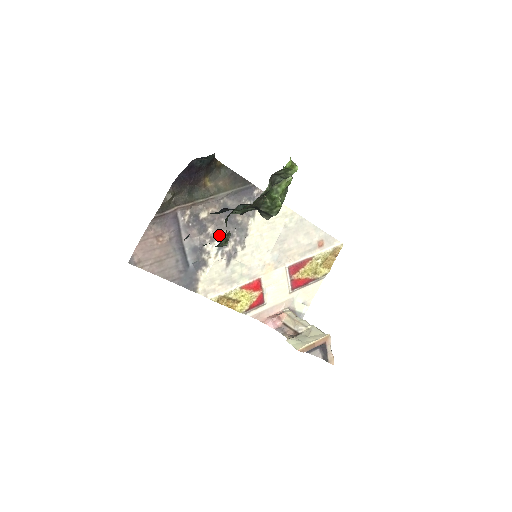
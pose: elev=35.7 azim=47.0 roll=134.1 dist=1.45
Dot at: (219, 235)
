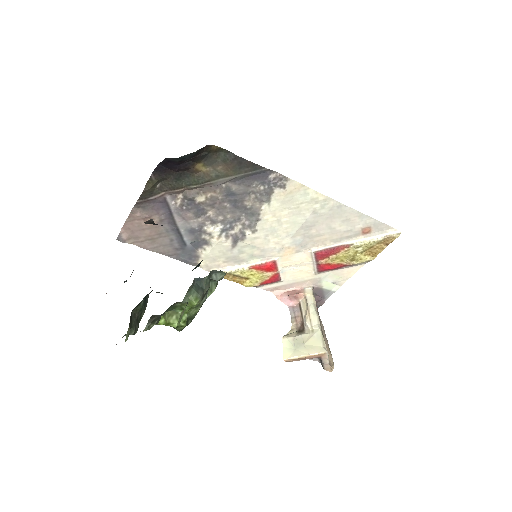
Dot at: (222, 218)
